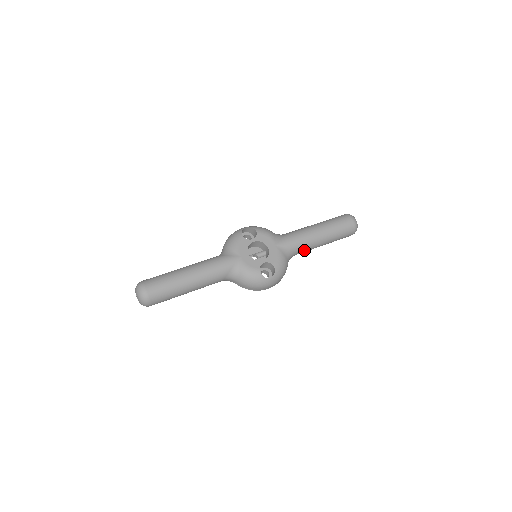
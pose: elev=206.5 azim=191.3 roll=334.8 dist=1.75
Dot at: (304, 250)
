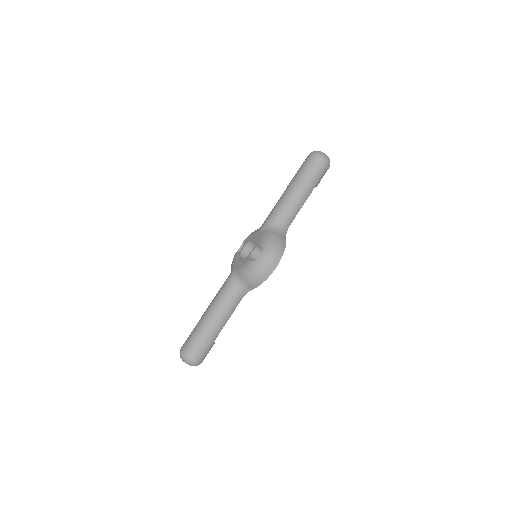
Dot at: (288, 213)
